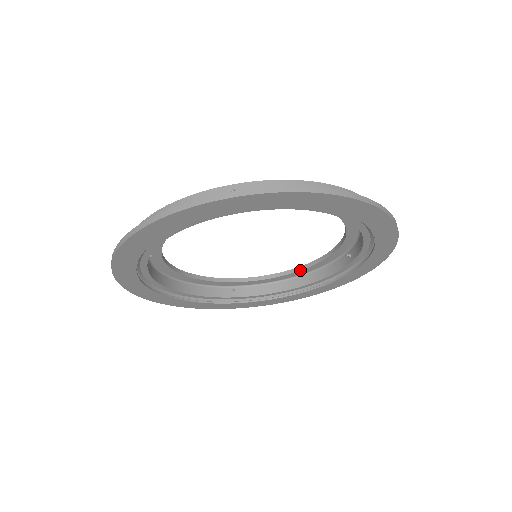
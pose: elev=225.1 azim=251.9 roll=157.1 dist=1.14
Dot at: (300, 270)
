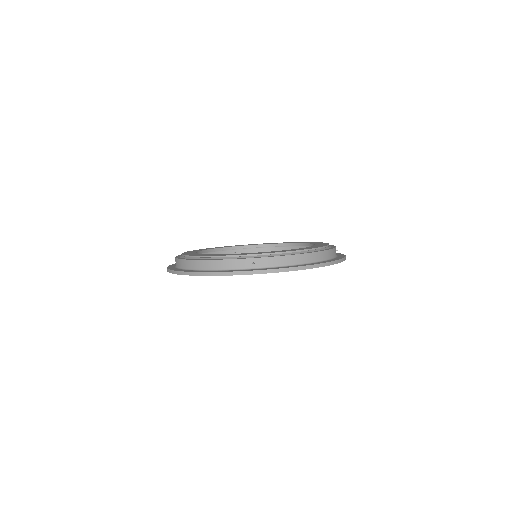
Dot at: occluded
